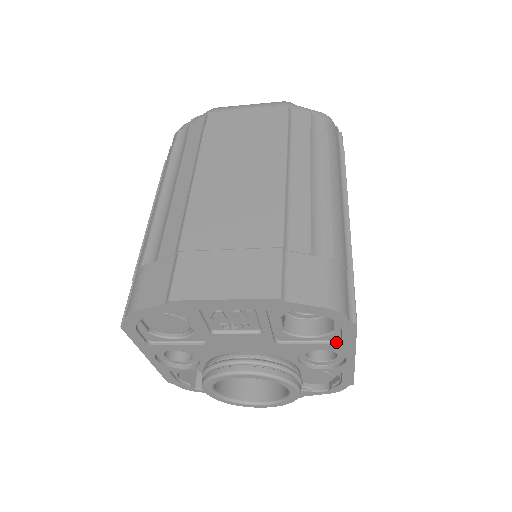
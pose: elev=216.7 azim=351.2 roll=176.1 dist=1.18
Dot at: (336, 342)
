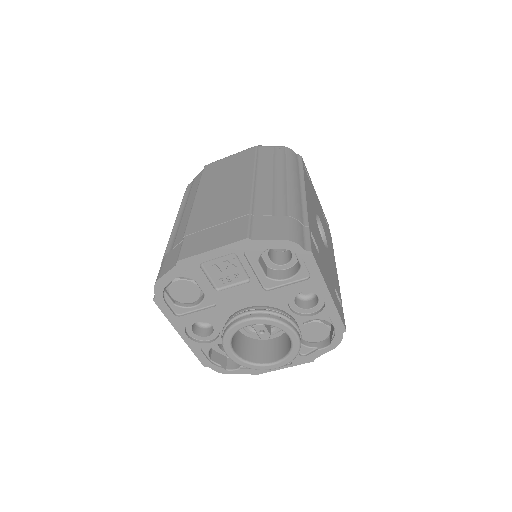
Dot at: (308, 278)
